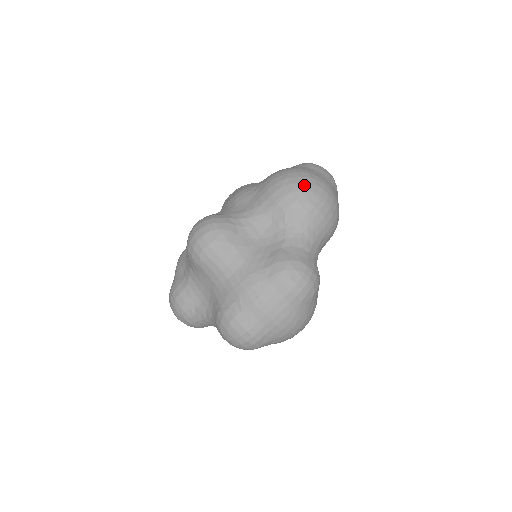
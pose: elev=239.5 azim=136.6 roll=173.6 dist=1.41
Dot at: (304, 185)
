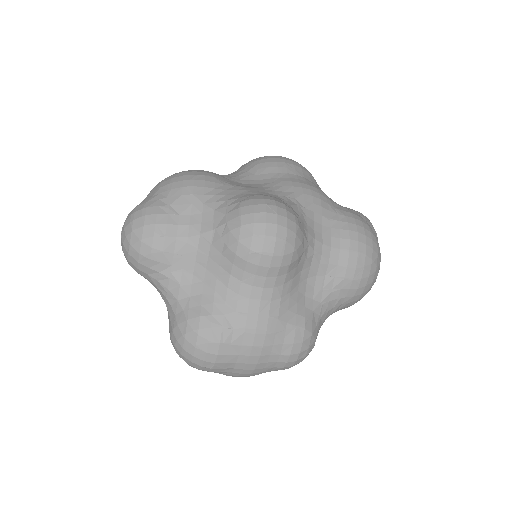
Dot at: (375, 269)
